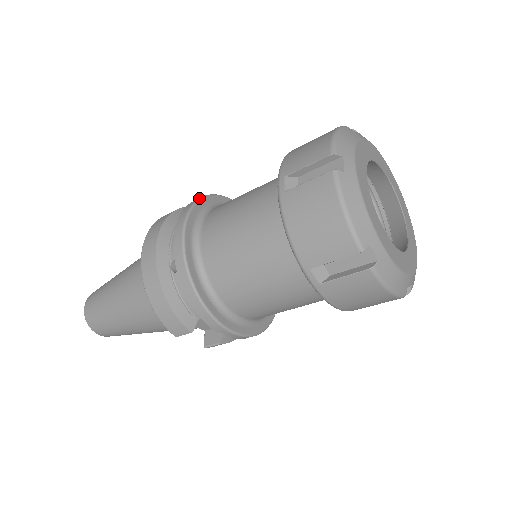
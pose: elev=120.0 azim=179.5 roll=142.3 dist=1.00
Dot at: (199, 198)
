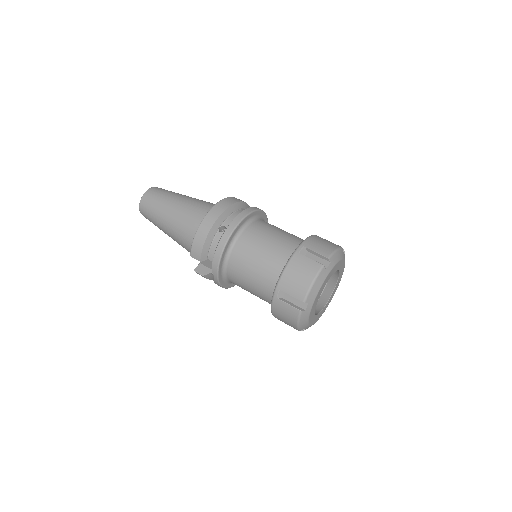
Dot at: (258, 209)
